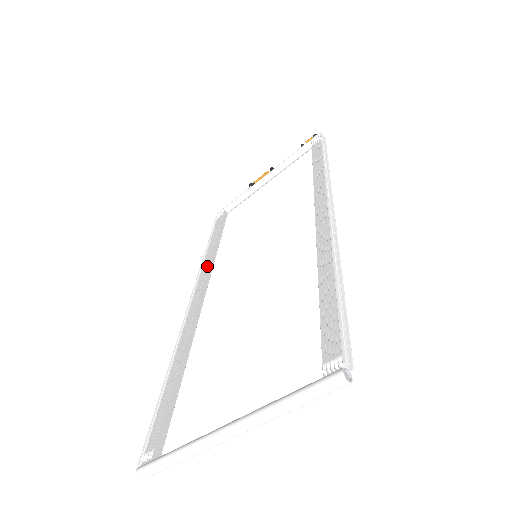
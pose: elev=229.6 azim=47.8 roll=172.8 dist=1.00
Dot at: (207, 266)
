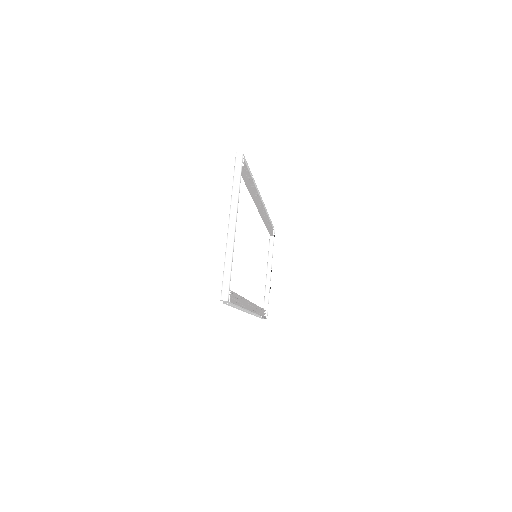
Dot at: occluded
